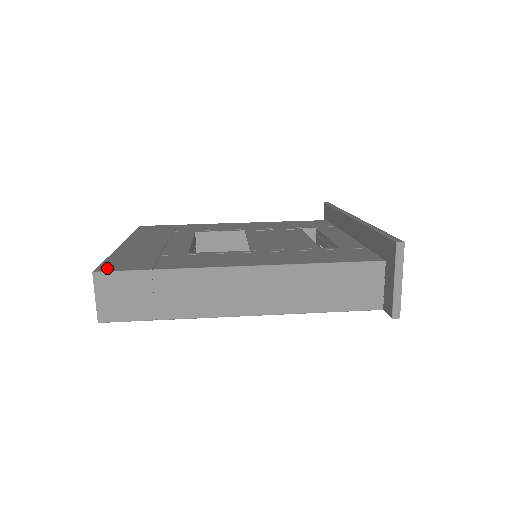
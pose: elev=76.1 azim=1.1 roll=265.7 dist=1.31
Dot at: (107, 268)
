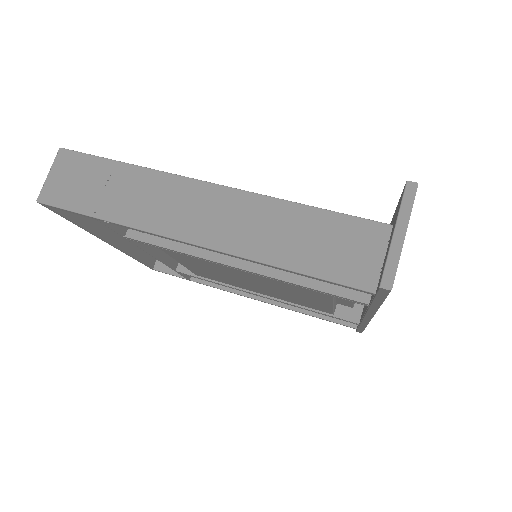
Dot at: occluded
